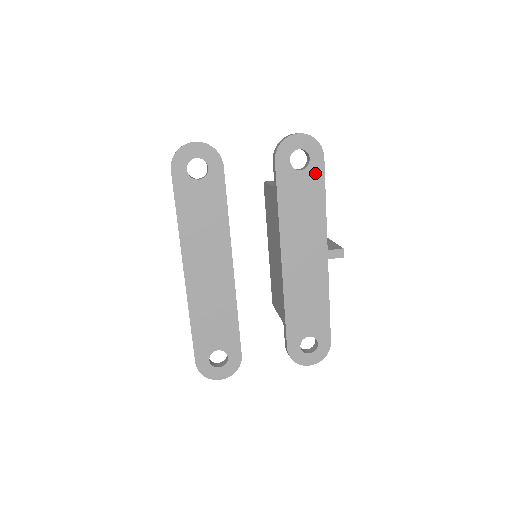
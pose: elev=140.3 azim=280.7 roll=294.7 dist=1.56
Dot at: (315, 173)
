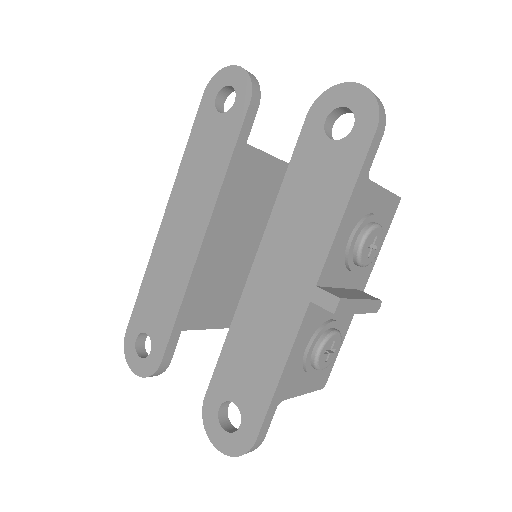
Dot at: (352, 152)
